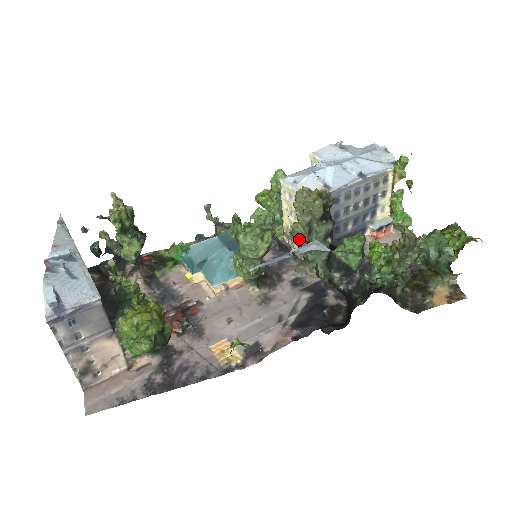
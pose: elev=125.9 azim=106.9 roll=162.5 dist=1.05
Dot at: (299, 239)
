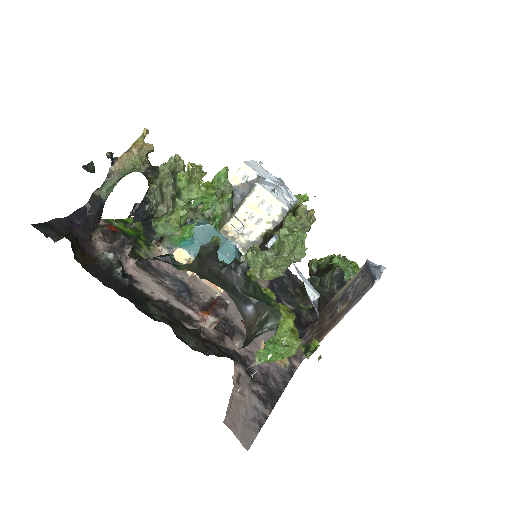
Dot at: occluded
